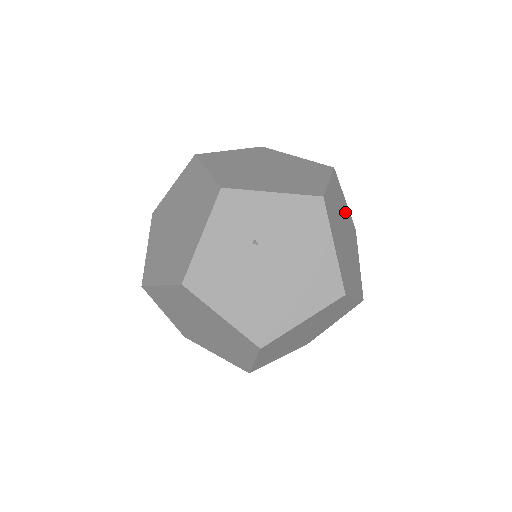
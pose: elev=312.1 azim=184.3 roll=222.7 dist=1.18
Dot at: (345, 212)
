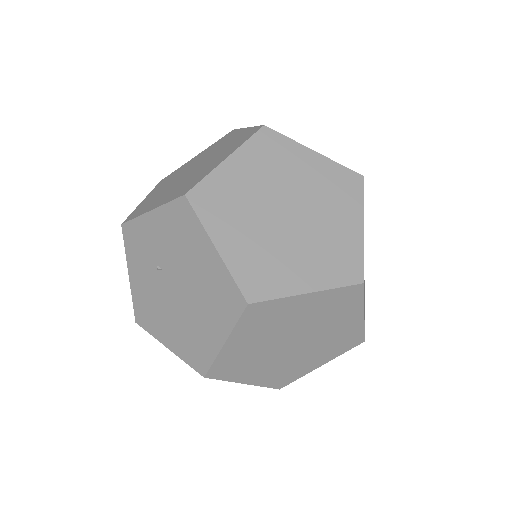
Dot at: (304, 172)
